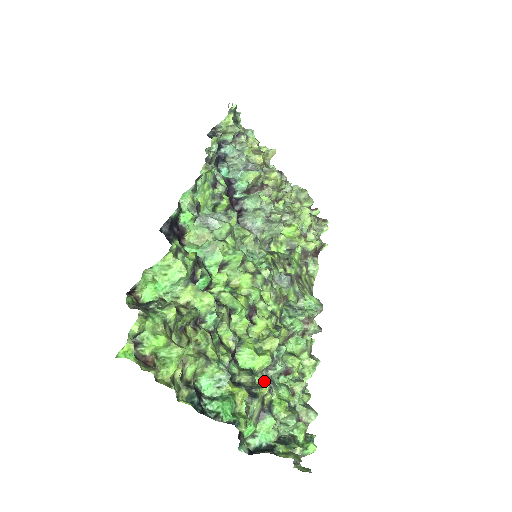
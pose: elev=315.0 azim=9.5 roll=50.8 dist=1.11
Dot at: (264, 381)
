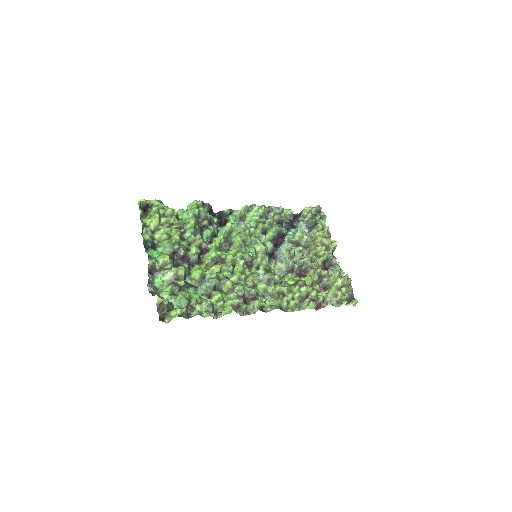
Dot at: (185, 270)
